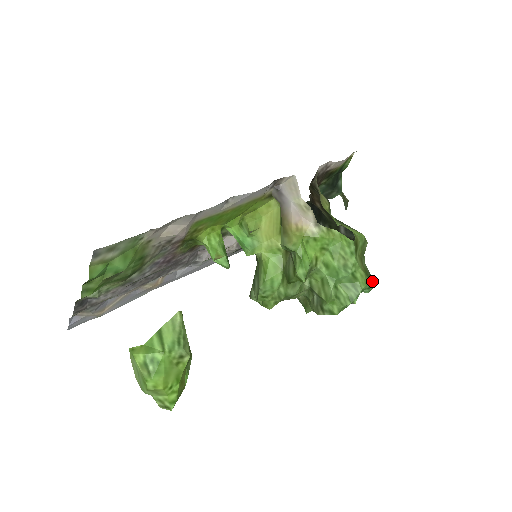
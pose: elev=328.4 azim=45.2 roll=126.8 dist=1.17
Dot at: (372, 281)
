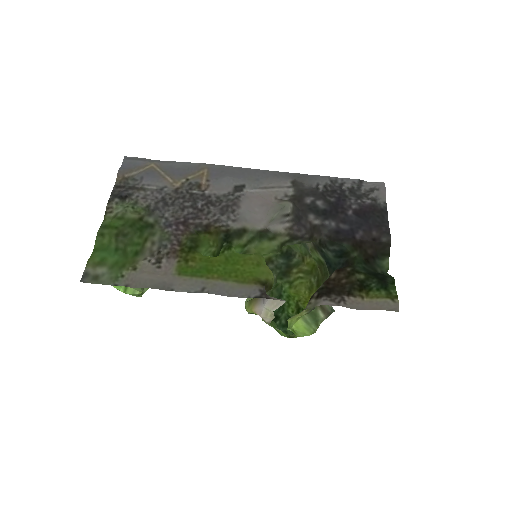
Dot at: occluded
